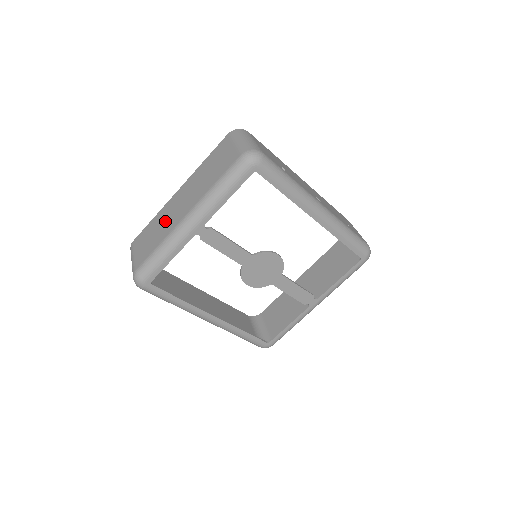
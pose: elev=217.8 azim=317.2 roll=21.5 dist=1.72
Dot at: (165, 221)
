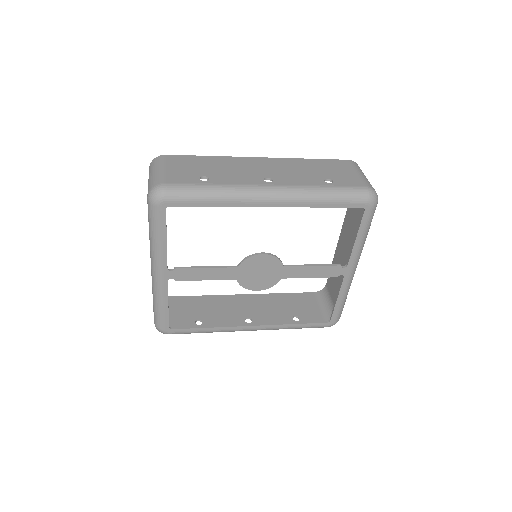
Dot at: occluded
